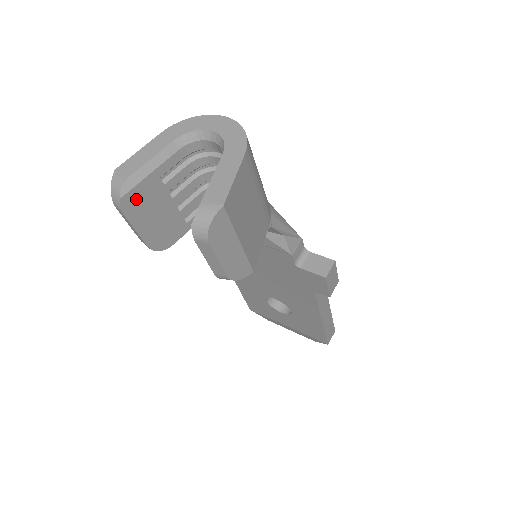
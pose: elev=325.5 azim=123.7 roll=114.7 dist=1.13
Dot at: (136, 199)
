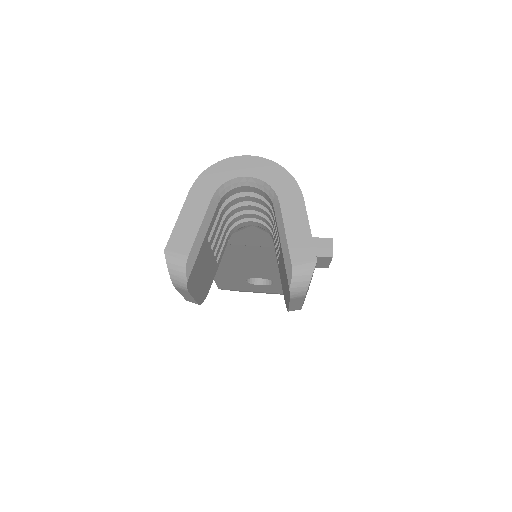
Dot at: (195, 272)
